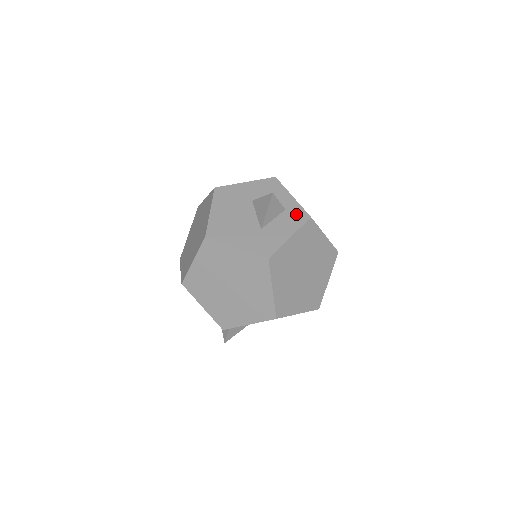
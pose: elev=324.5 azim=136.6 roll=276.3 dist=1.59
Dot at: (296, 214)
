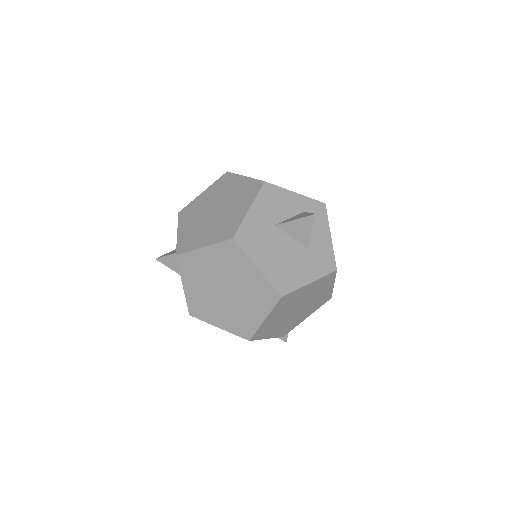
Dot at: (315, 210)
